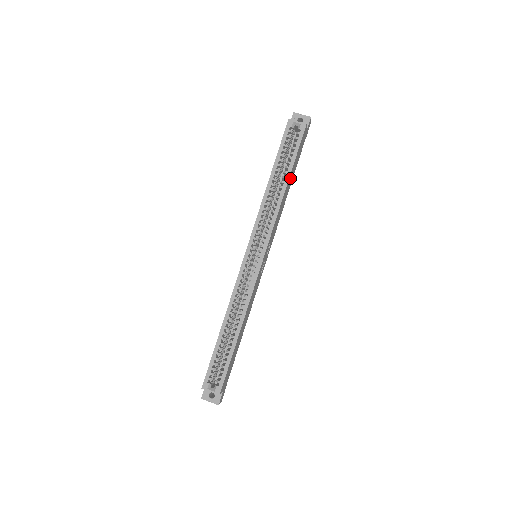
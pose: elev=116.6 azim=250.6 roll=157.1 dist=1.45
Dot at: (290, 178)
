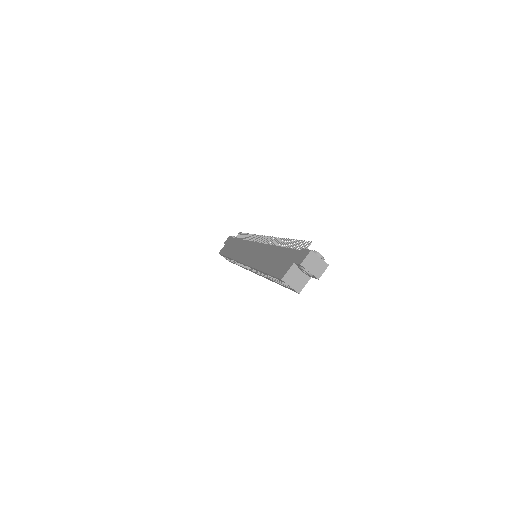
Dot at: occluded
